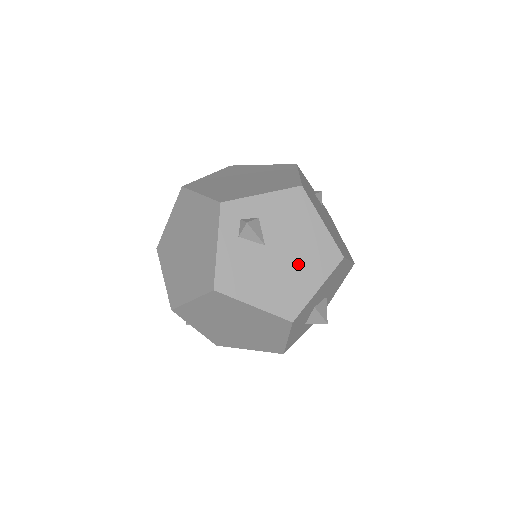
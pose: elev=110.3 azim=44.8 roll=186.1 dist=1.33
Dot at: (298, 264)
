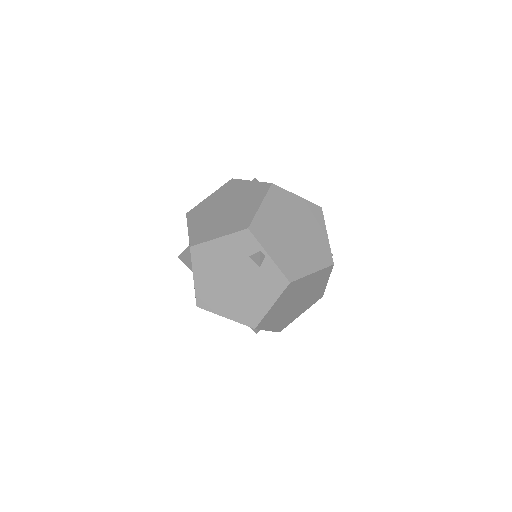
Dot at: occluded
